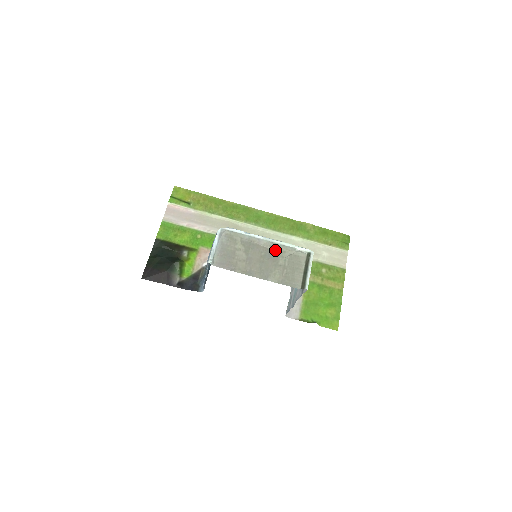
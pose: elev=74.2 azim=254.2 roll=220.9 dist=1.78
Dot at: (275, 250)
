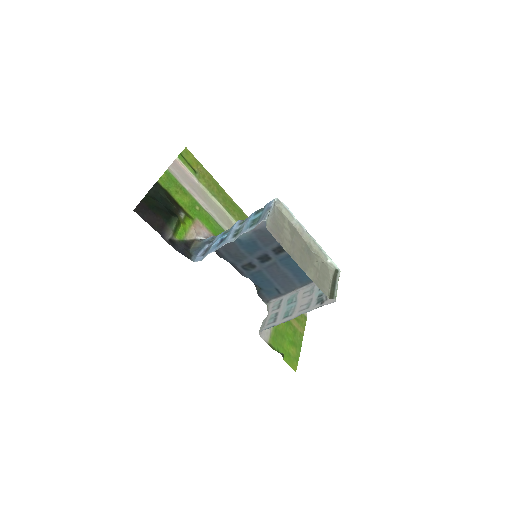
Dot at: (312, 250)
